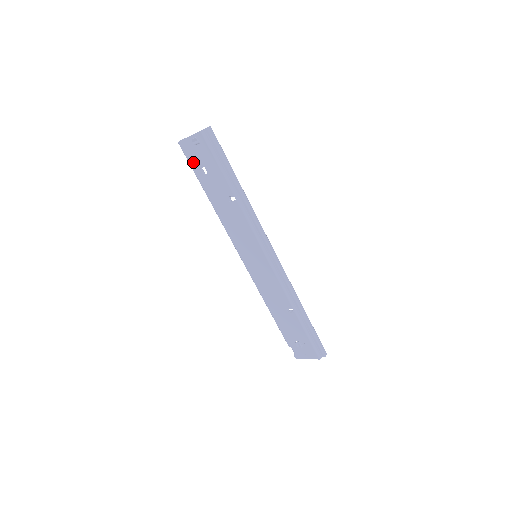
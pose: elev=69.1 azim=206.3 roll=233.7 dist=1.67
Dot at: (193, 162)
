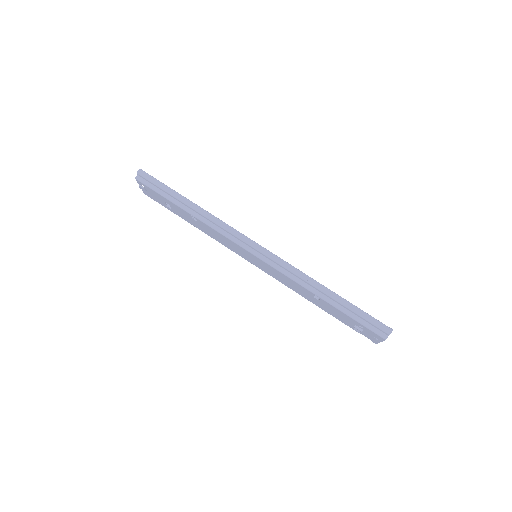
Dot at: (161, 203)
